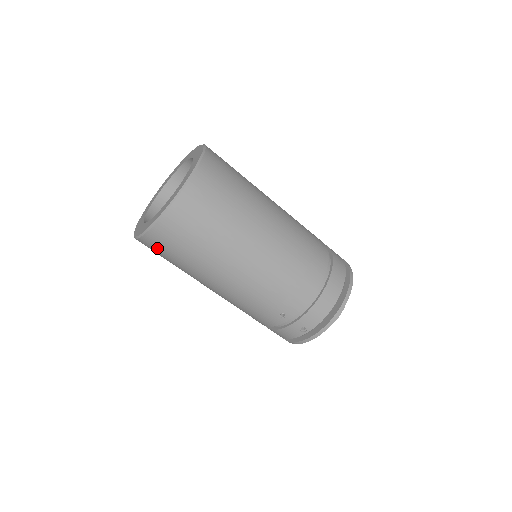
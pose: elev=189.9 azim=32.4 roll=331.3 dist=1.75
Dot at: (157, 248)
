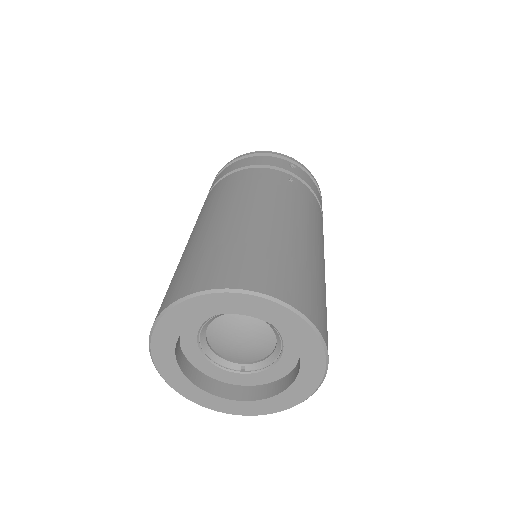
Dot at: occluded
